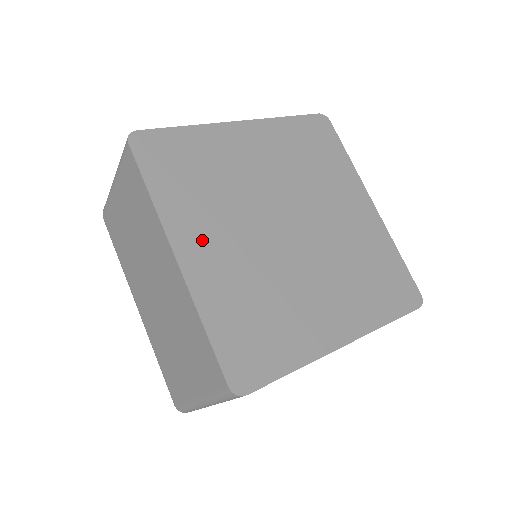
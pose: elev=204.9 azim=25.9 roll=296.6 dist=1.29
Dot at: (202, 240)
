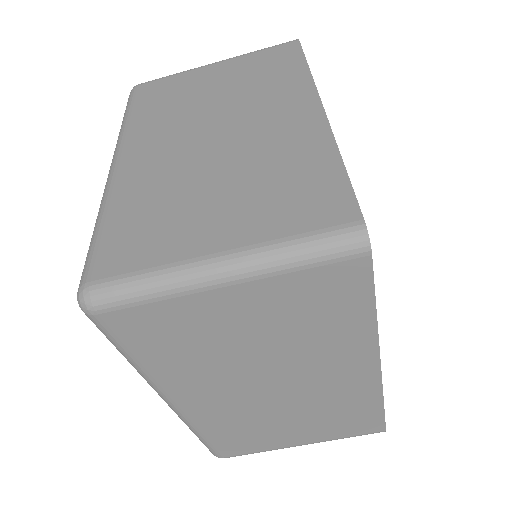
Dot at: occluded
